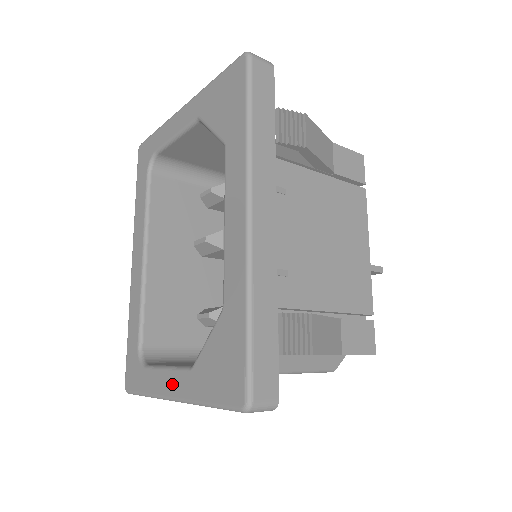
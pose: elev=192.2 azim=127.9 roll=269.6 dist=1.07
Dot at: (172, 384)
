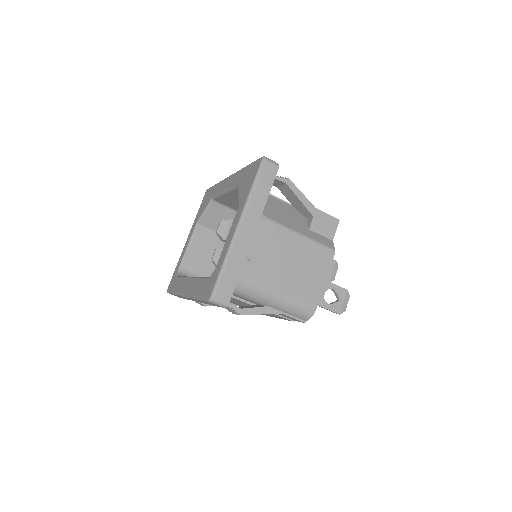
Dot at: (234, 226)
